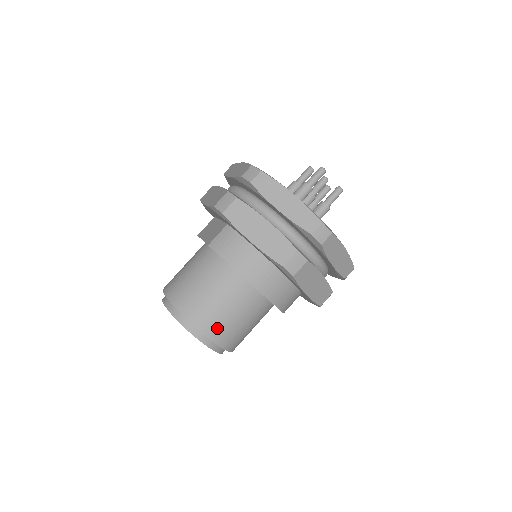
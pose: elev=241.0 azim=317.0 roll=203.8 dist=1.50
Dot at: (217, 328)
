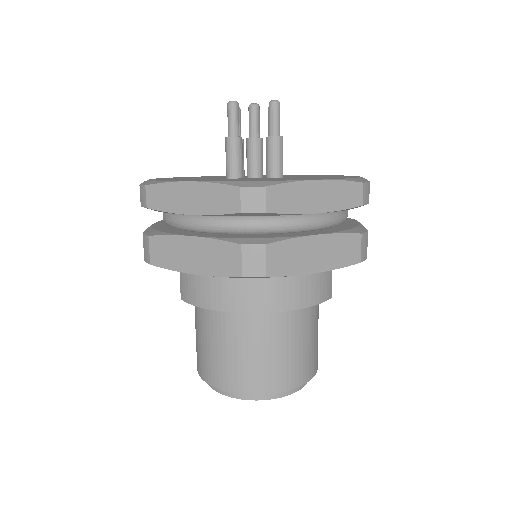
Dot at: (258, 378)
